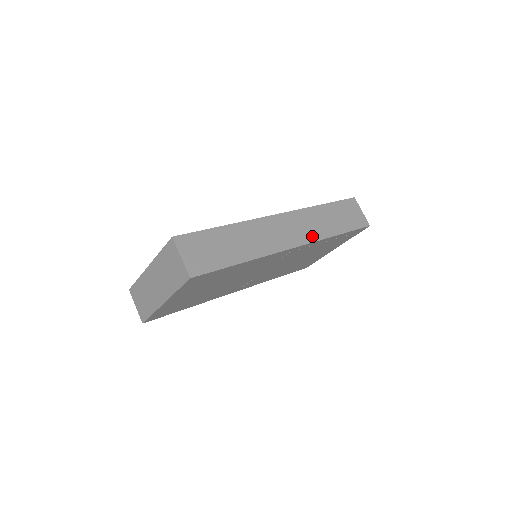
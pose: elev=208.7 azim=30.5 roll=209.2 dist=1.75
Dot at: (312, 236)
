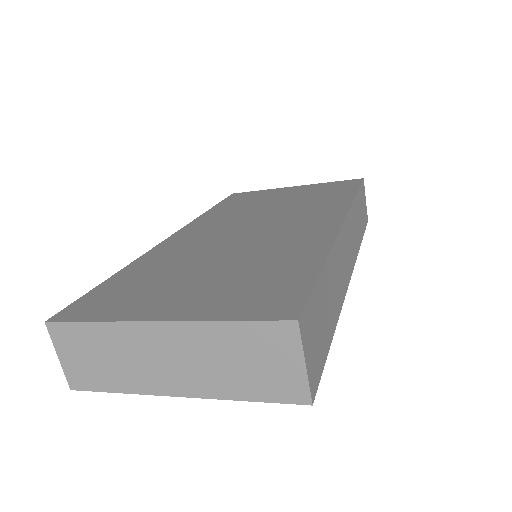
Dot at: (355, 253)
